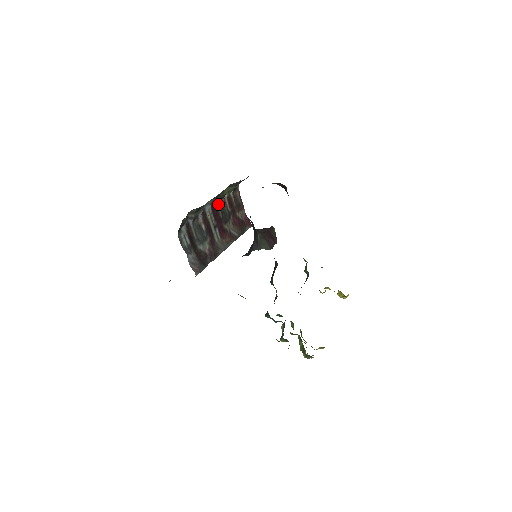
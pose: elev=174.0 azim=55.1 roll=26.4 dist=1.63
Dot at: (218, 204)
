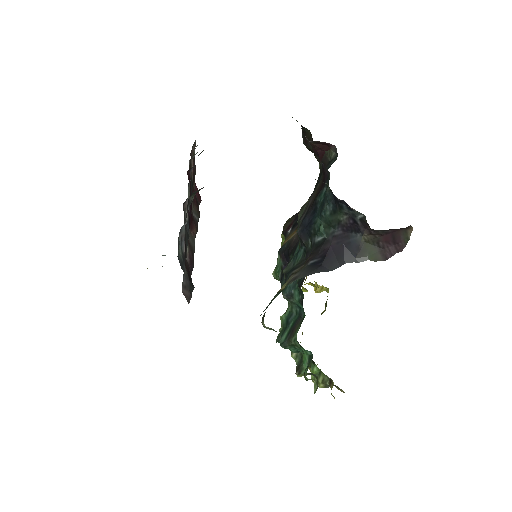
Dot at: (190, 170)
